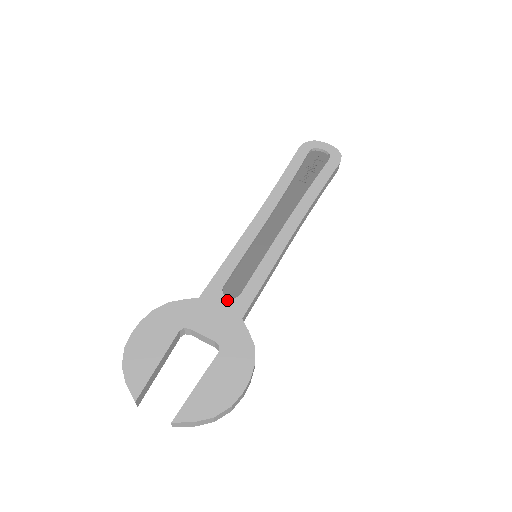
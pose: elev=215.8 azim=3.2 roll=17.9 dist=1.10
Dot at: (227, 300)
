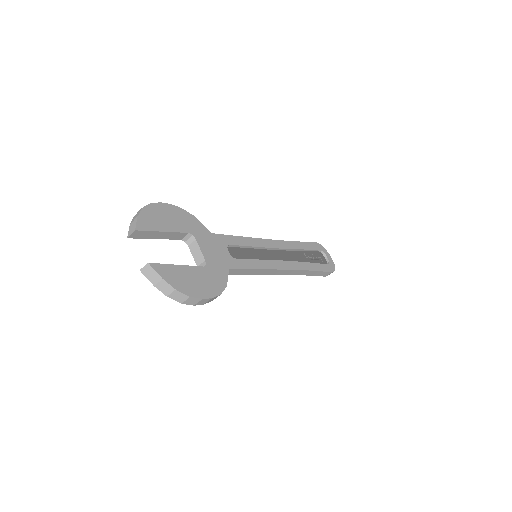
Dot at: (227, 252)
